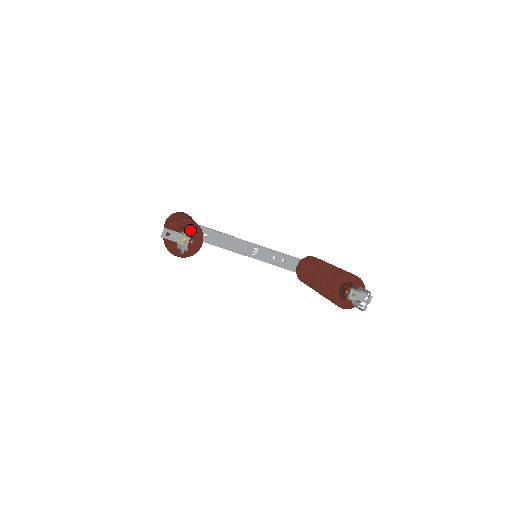
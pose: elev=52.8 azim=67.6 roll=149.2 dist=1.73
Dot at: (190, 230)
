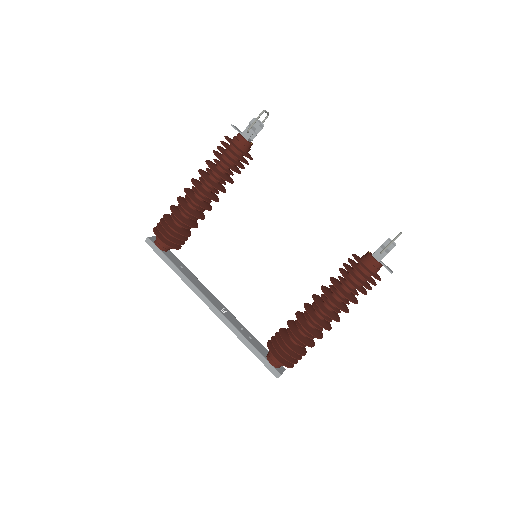
Dot at: occluded
